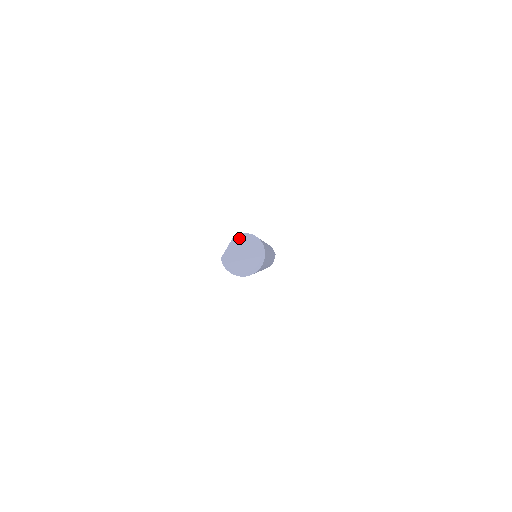
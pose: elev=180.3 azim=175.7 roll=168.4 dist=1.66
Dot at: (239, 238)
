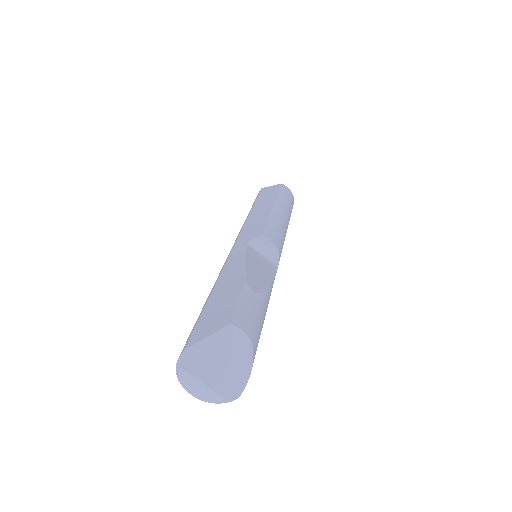
Dot at: (233, 336)
